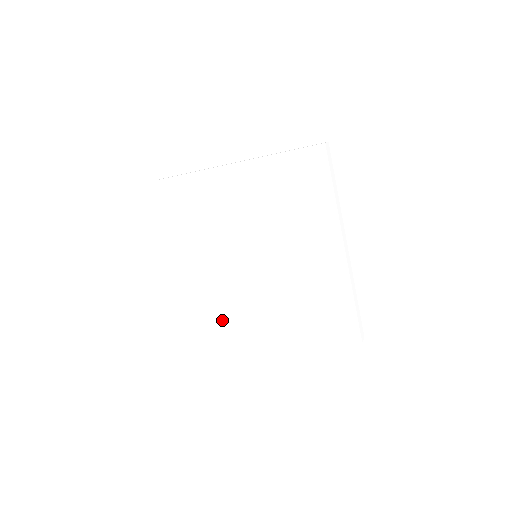
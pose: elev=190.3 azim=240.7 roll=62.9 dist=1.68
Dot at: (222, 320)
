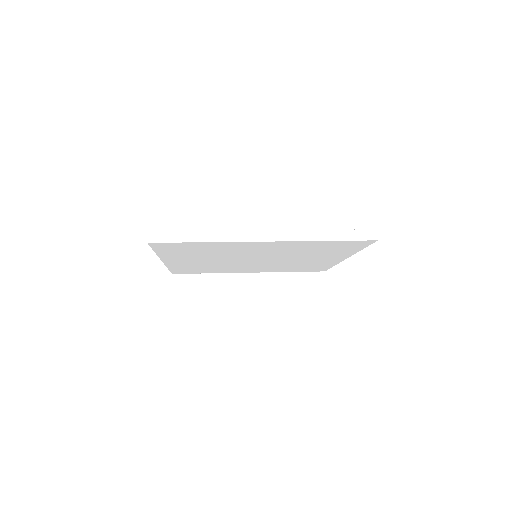
Dot at: occluded
